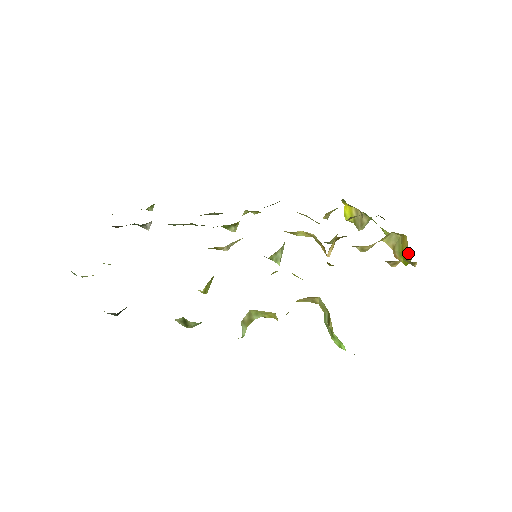
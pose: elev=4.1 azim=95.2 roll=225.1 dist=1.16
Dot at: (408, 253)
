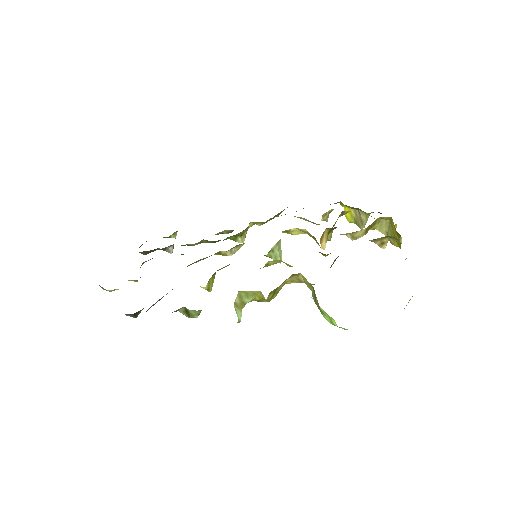
Dot at: (396, 233)
